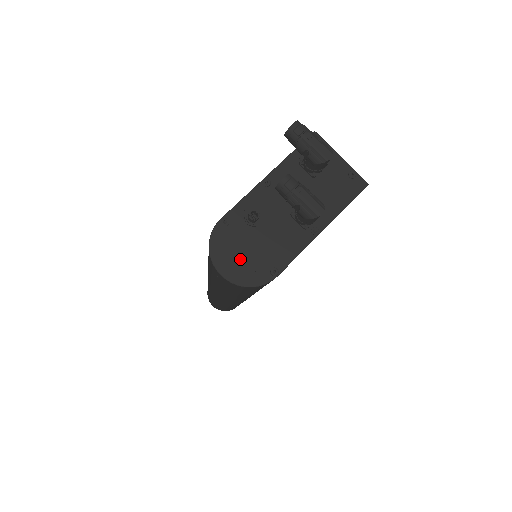
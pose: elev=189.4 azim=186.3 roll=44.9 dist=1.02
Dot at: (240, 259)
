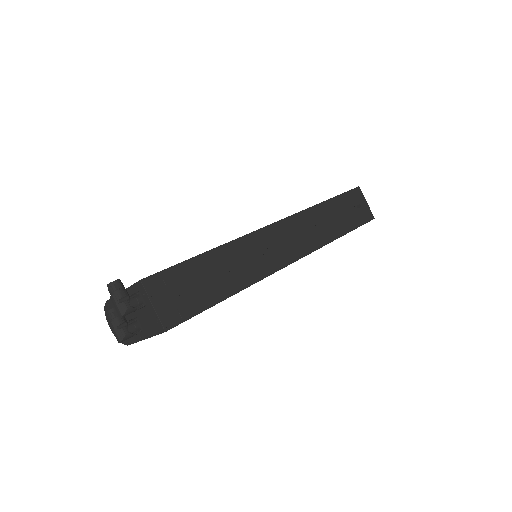
Dot at: occluded
